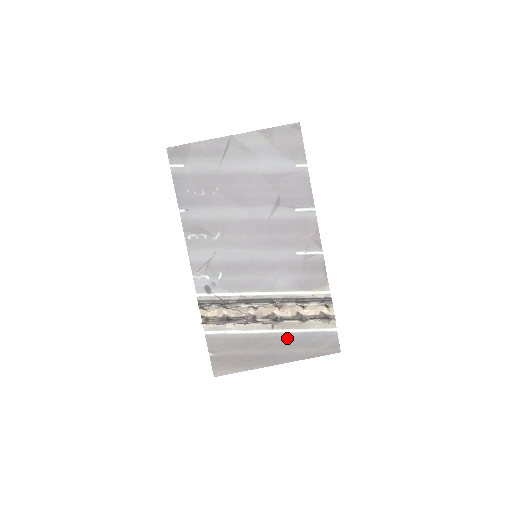
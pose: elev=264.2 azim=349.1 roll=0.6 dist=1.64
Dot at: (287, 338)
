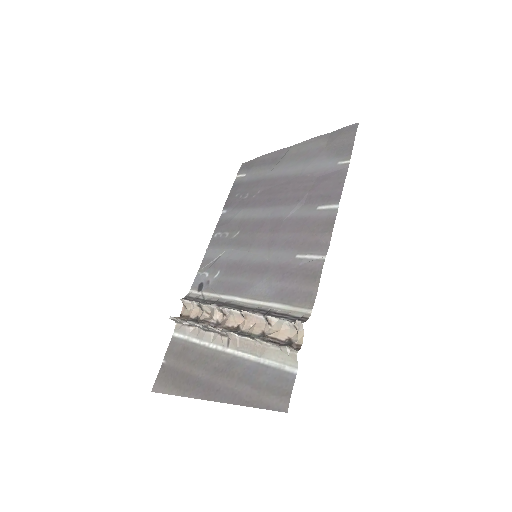
Dot at: (236, 365)
